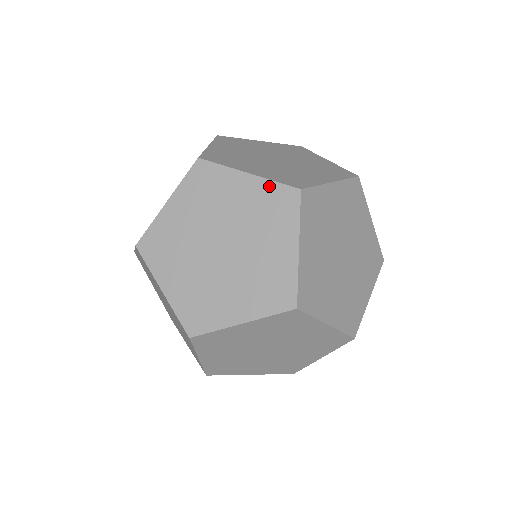
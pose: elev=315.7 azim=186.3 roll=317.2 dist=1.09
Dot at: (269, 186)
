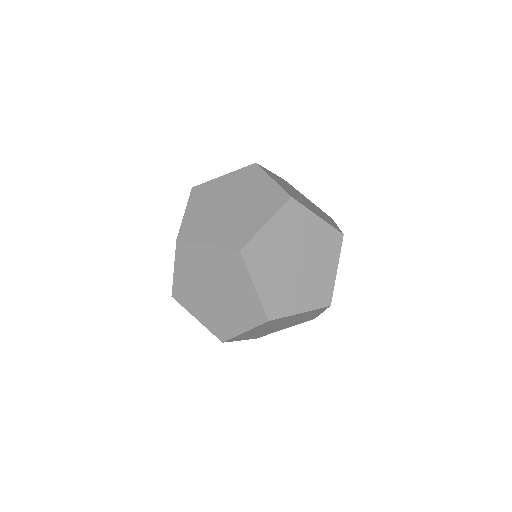
Dot at: (329, 228)
